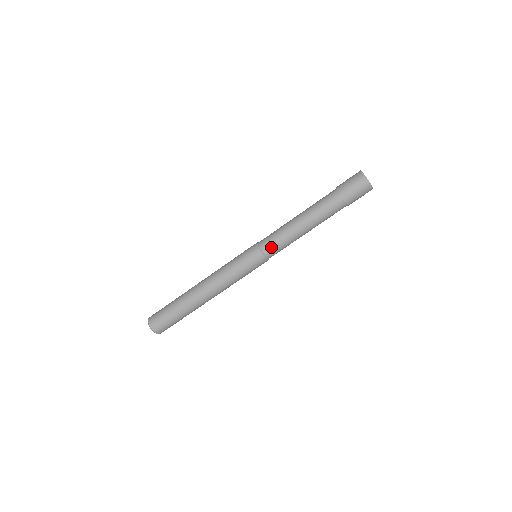
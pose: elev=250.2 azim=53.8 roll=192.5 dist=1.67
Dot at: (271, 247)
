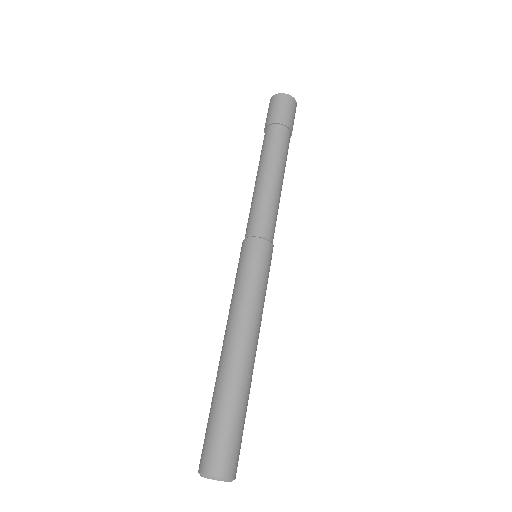
Dot at: (255, 224)
